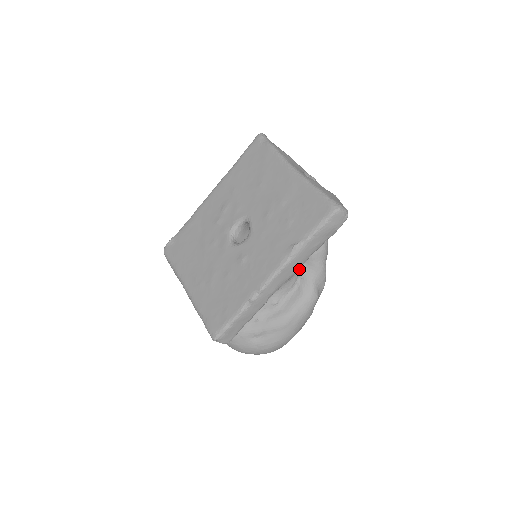
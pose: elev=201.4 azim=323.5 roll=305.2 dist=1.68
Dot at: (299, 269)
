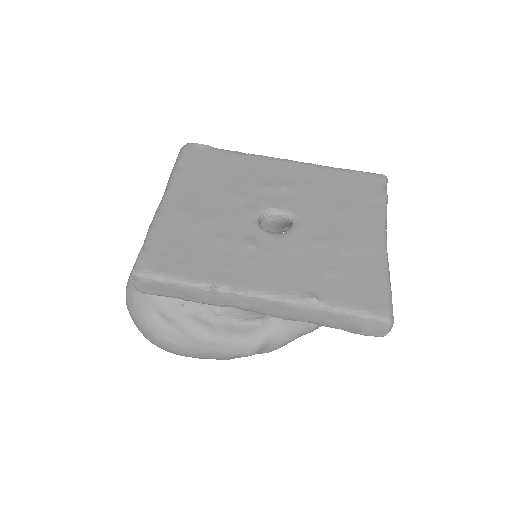
Dot at: (286, 319)
